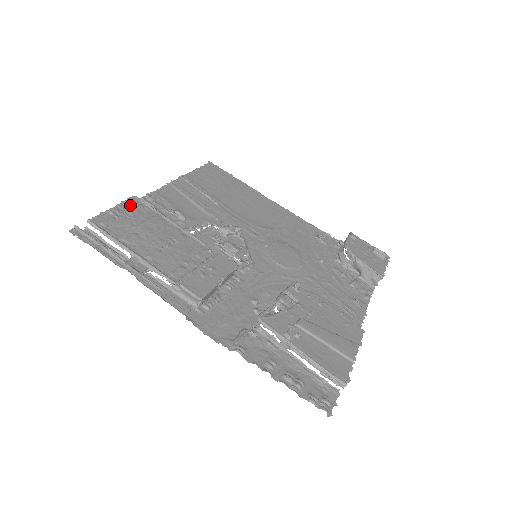
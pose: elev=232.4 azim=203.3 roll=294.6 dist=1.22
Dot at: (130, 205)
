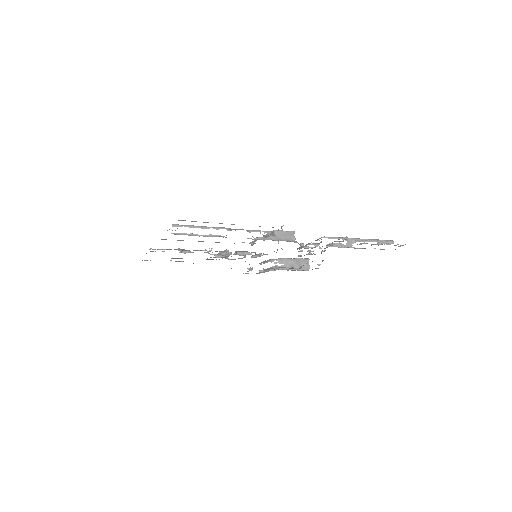
Dot at: occluded
